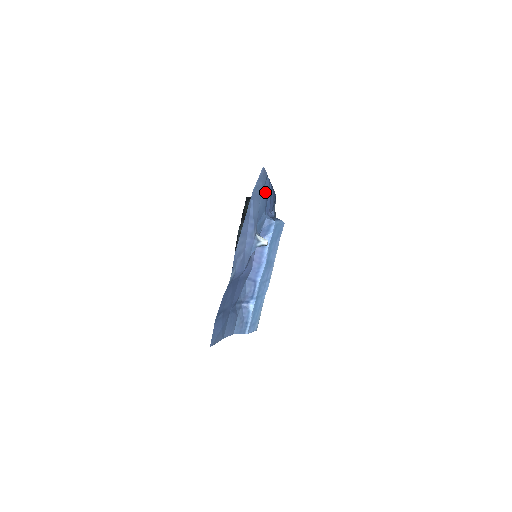
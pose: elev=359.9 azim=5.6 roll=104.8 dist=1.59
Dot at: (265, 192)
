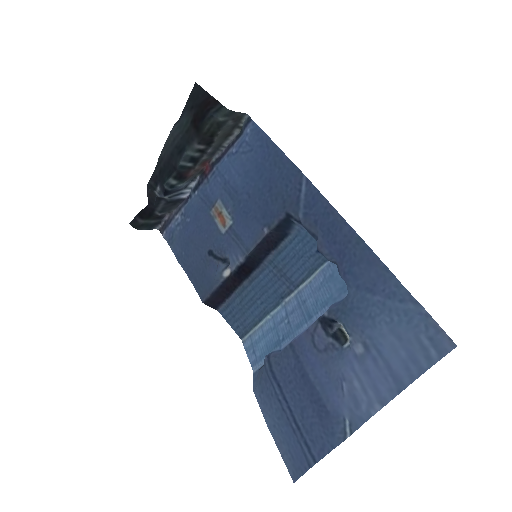
Dot at: (384, 294)
